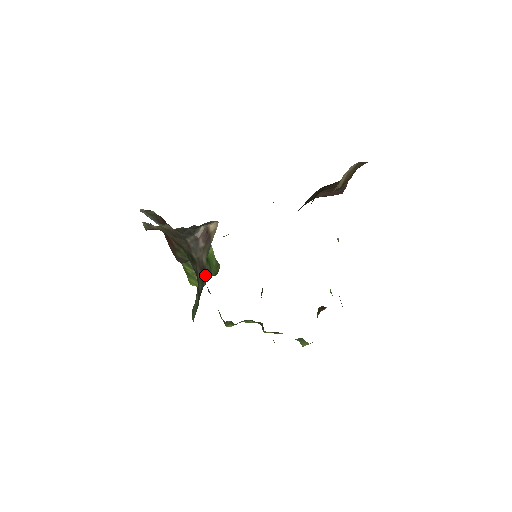
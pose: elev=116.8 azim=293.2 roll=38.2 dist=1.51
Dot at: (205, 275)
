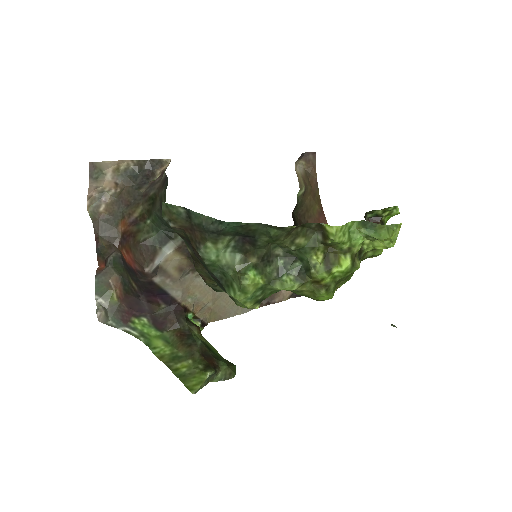
Dot at: (210, 360)
